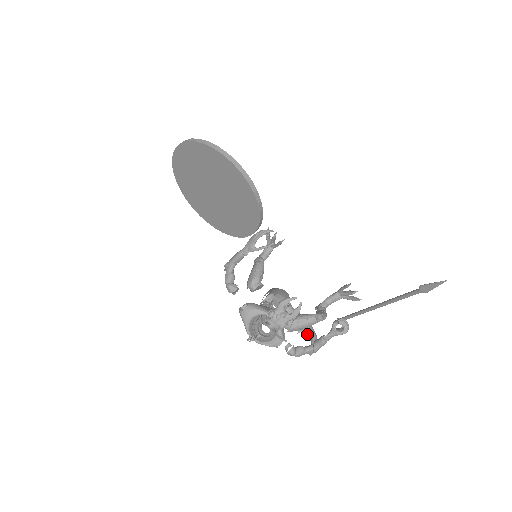
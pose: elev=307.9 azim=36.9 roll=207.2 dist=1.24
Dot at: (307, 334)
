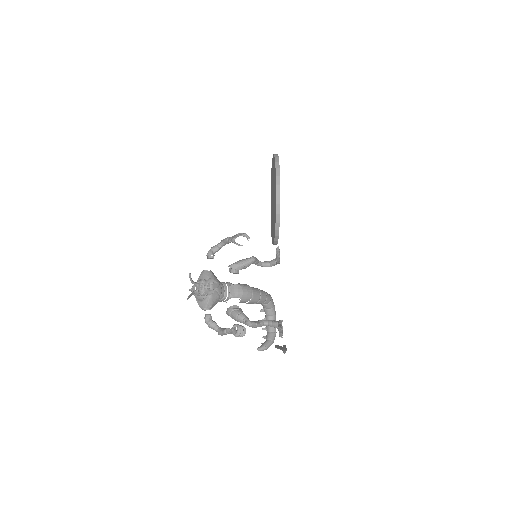
Dot at: (264, 342)
